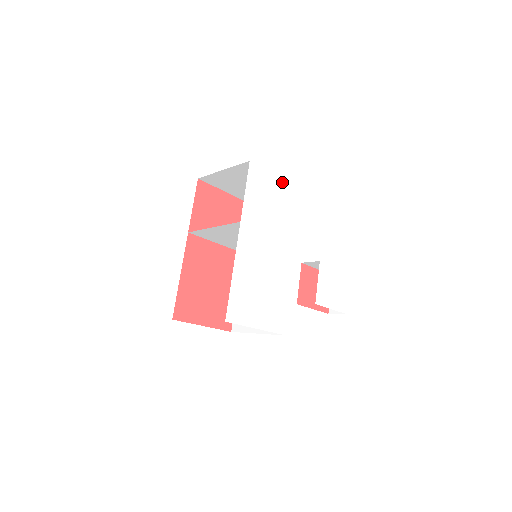
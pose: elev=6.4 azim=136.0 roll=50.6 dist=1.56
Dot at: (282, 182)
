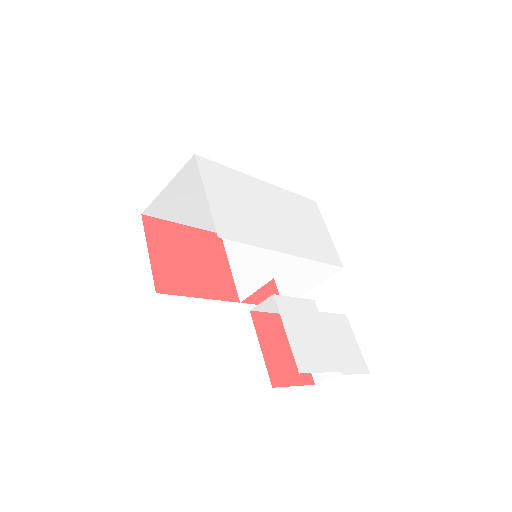
Dot at: (330, 239)
